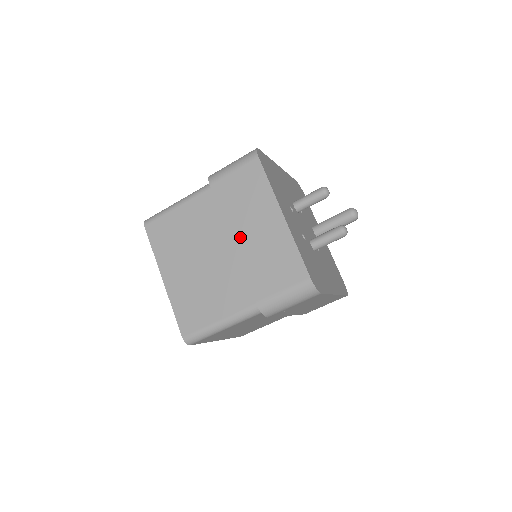
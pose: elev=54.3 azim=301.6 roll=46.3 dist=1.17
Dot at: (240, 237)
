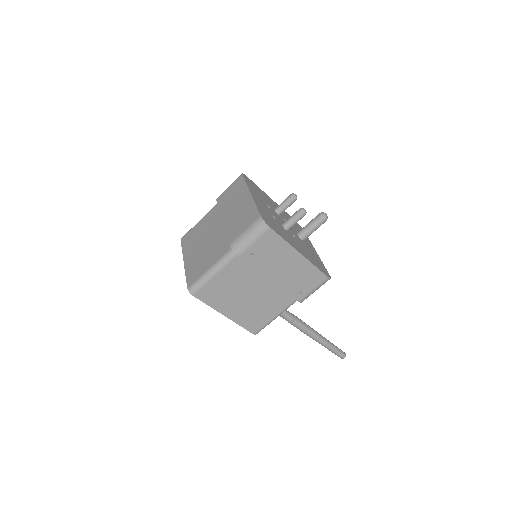
Dot at: (227, 216)
